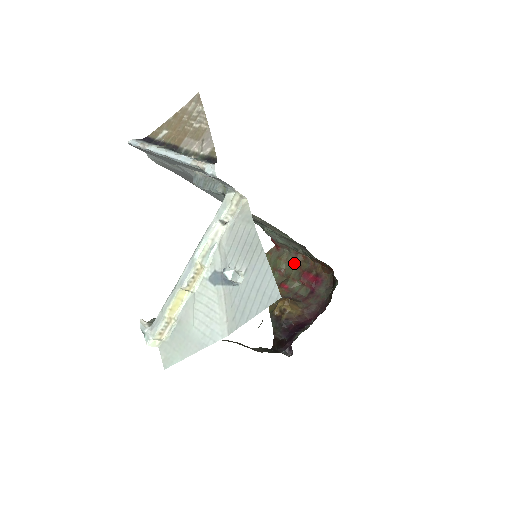
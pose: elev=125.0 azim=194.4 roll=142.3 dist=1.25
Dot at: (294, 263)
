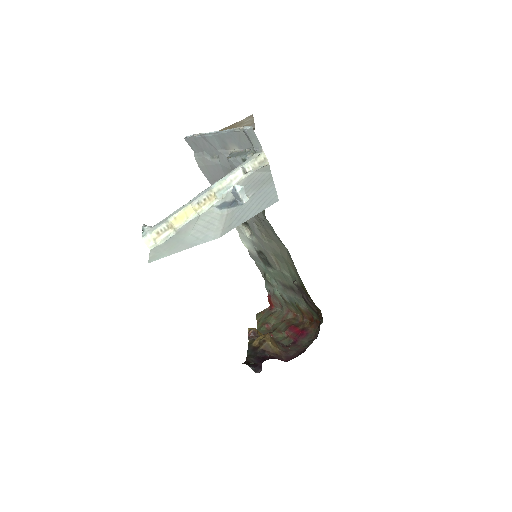
Dot at: (284, 319)
